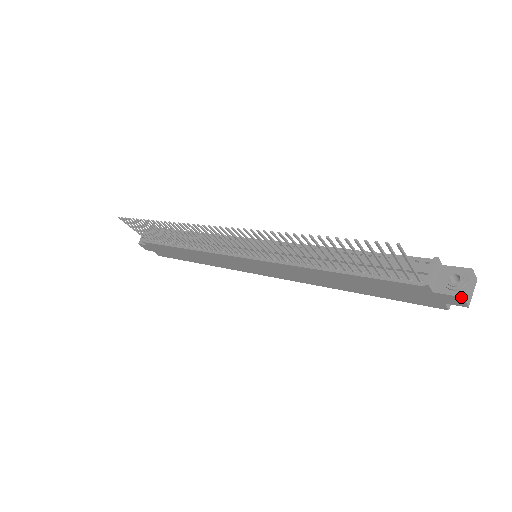
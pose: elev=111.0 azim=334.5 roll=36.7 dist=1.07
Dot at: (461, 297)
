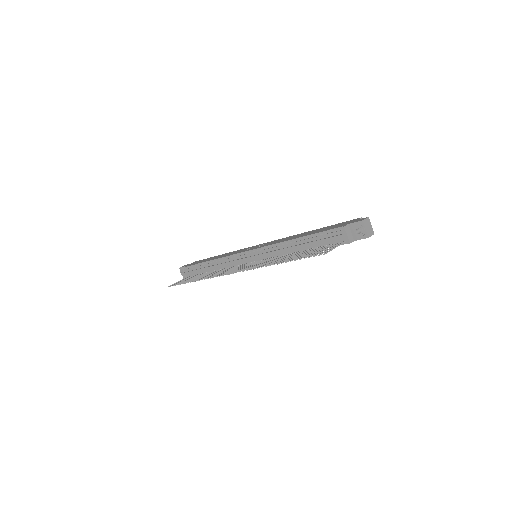
Dot at: occluded
